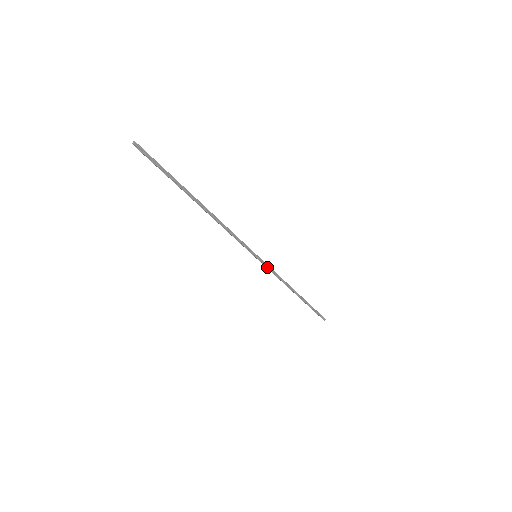
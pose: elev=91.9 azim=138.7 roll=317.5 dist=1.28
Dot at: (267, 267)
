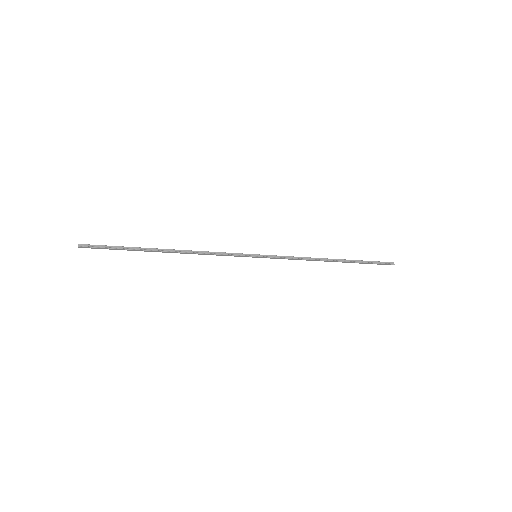
Dot at: (276, 257)
